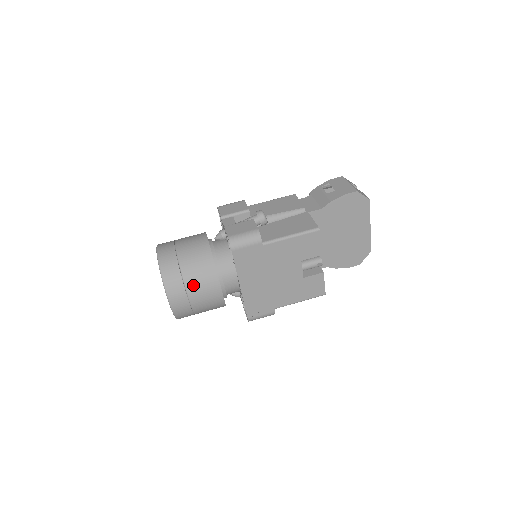
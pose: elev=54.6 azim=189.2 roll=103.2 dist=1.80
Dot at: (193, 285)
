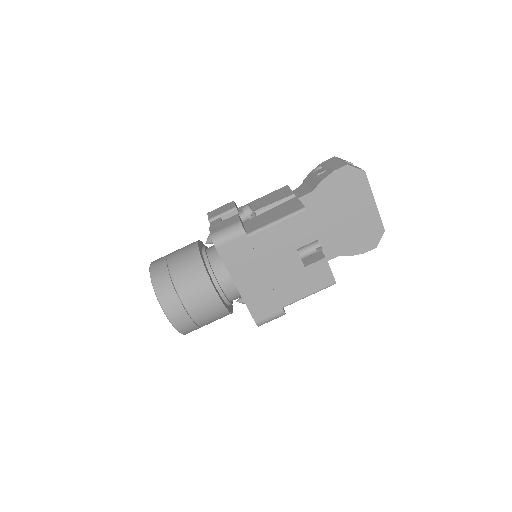
Dot at: (186, 293)
